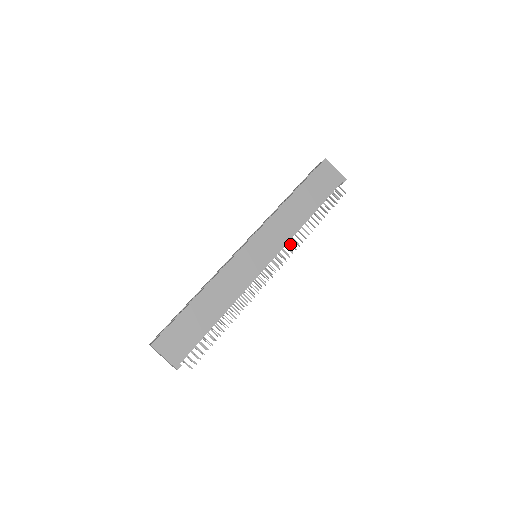
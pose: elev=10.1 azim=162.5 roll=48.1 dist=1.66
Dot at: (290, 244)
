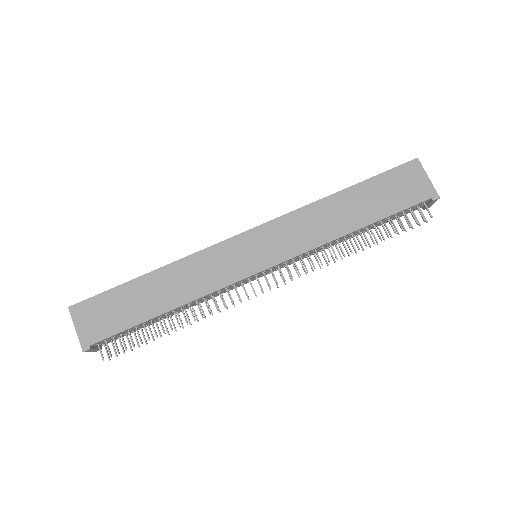
Dot at: (309, 257)
